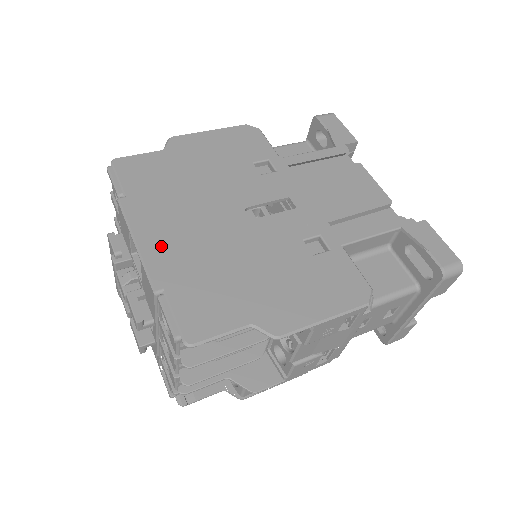
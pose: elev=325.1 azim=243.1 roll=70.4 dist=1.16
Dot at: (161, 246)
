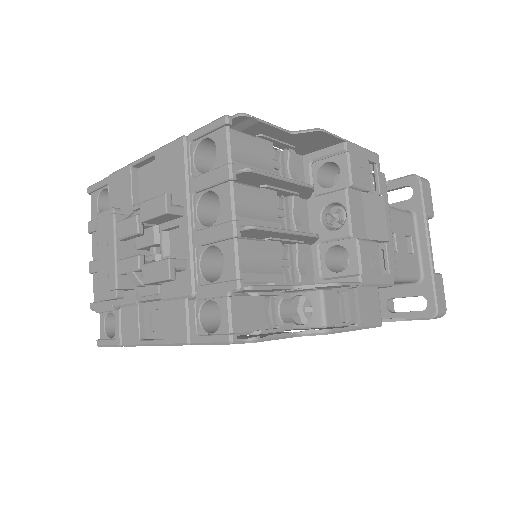
Dot at: occluded
